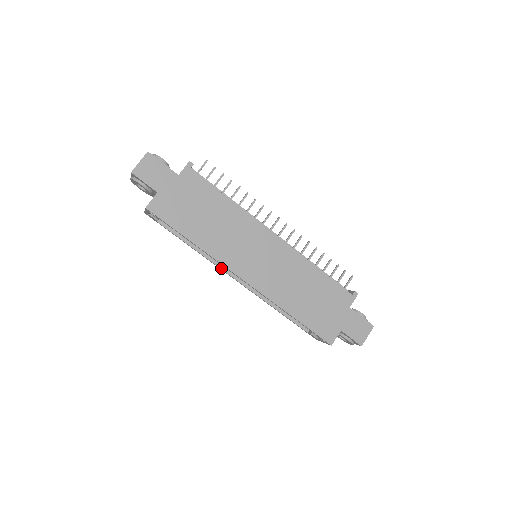
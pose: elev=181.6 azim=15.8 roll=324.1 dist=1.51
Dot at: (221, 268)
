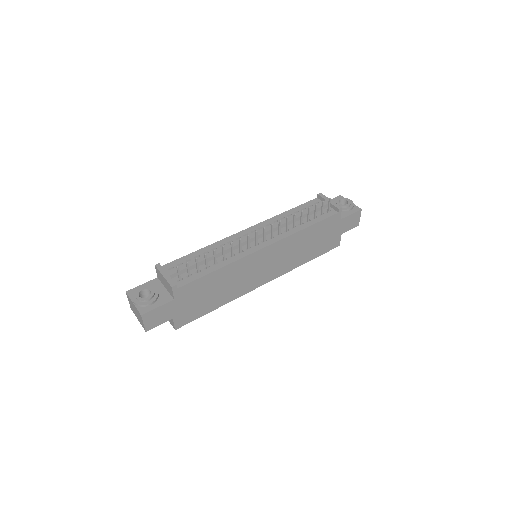
Dot at: occluded
